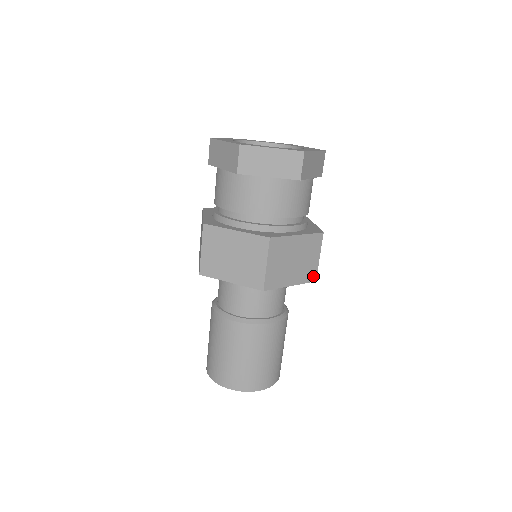
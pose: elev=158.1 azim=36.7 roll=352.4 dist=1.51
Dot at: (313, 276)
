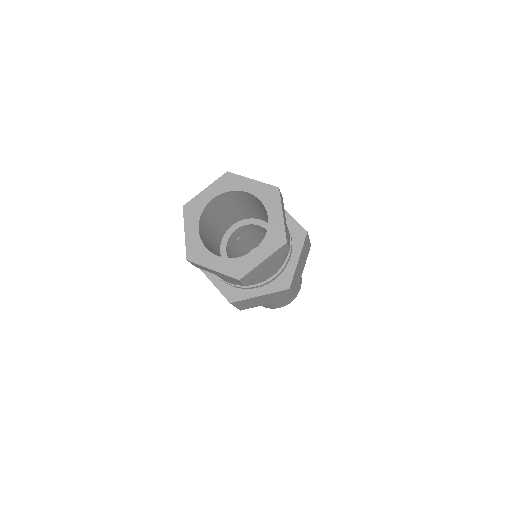
Dot at: (309, 247)
